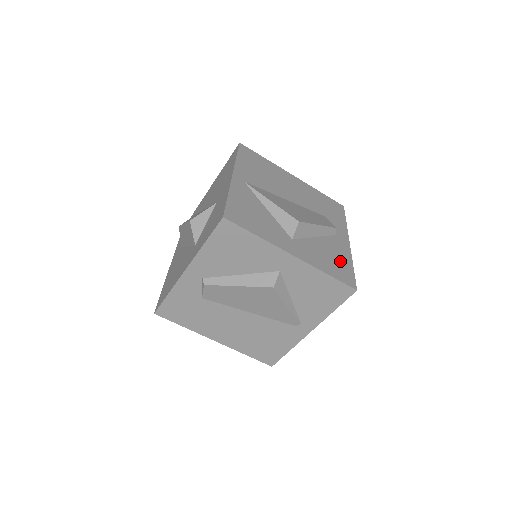
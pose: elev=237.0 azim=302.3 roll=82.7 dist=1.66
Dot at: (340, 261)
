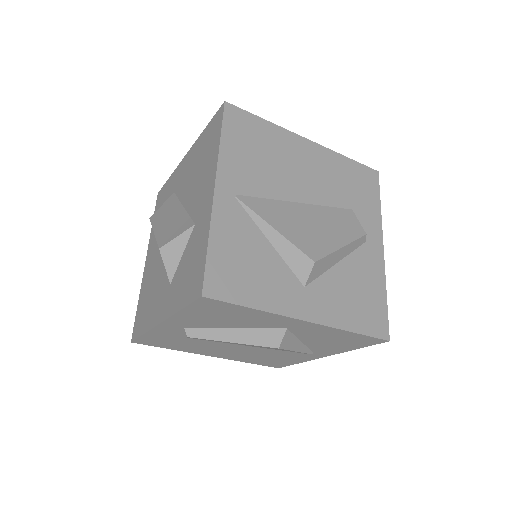
Dot at: (369, 294)
